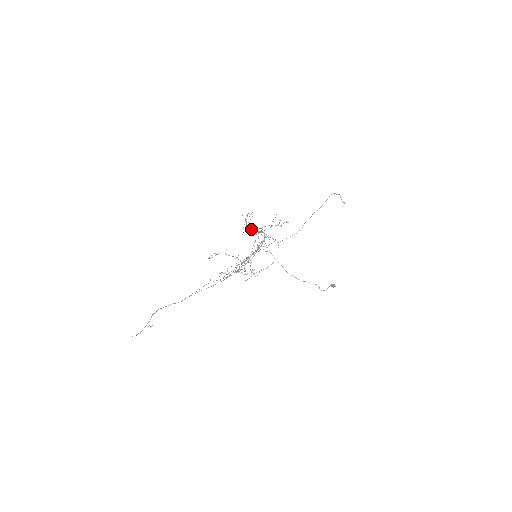
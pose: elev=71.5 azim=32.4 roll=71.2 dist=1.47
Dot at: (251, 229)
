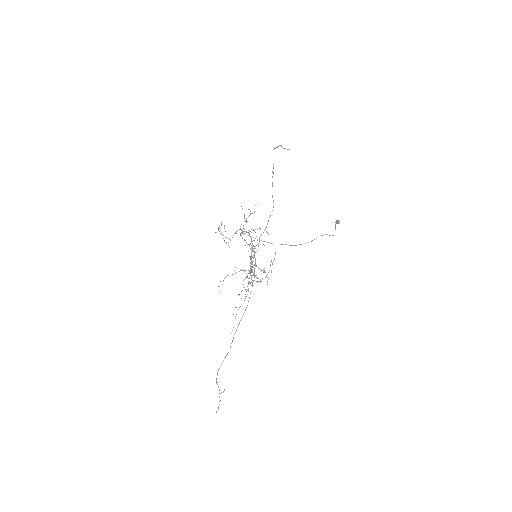
Dot at: (232, 237)
